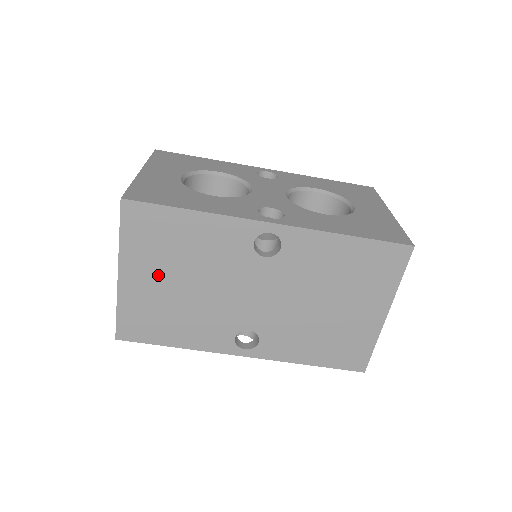
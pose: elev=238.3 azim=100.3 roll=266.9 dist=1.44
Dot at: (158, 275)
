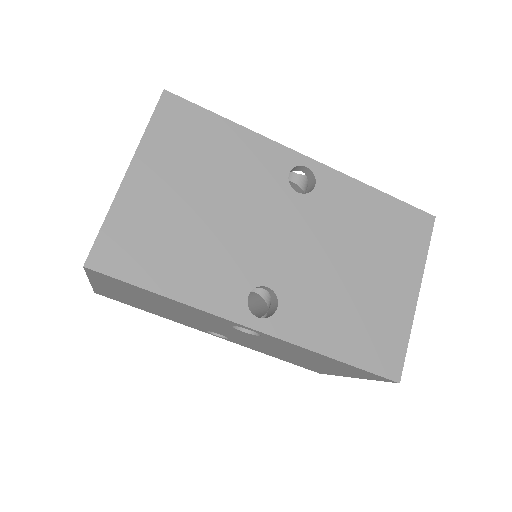
Dot at: (176, 184)
